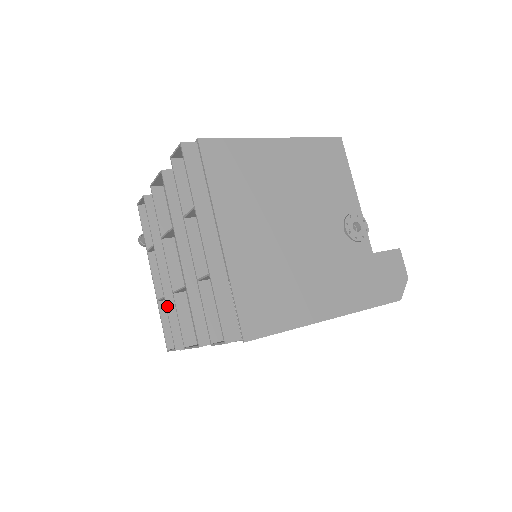
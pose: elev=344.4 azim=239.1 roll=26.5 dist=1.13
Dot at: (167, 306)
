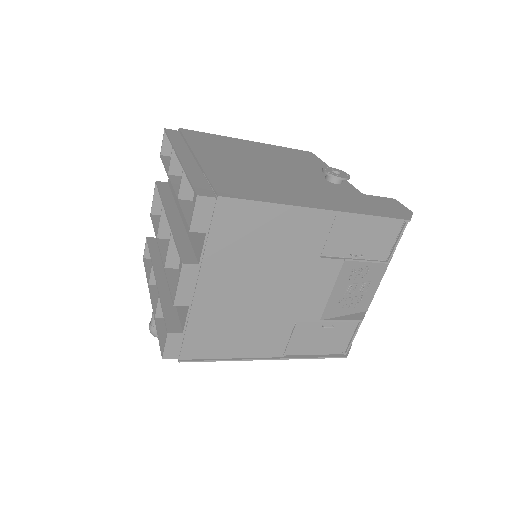
Dot at: (161, 300)
